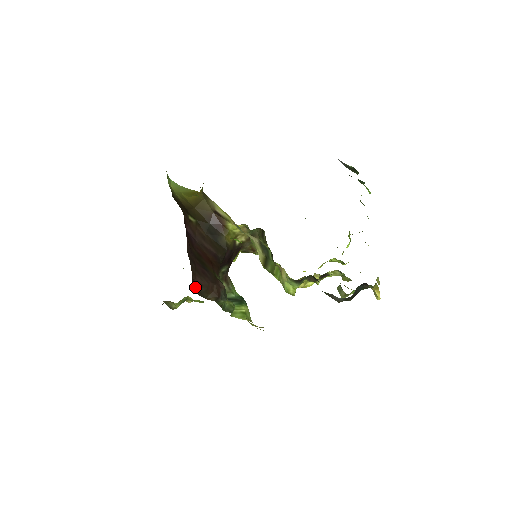
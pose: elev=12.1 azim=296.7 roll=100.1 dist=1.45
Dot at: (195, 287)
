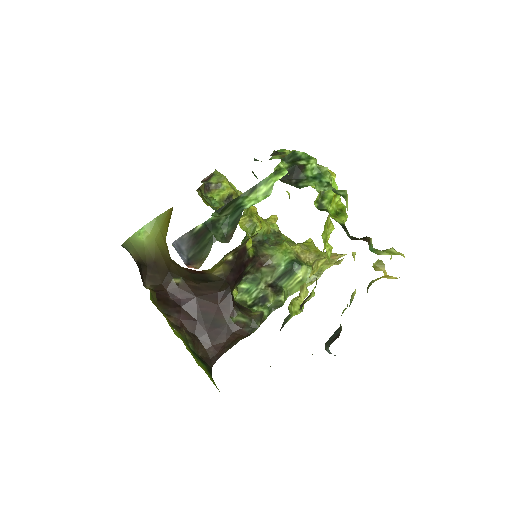
Dot at: (219, 352)
